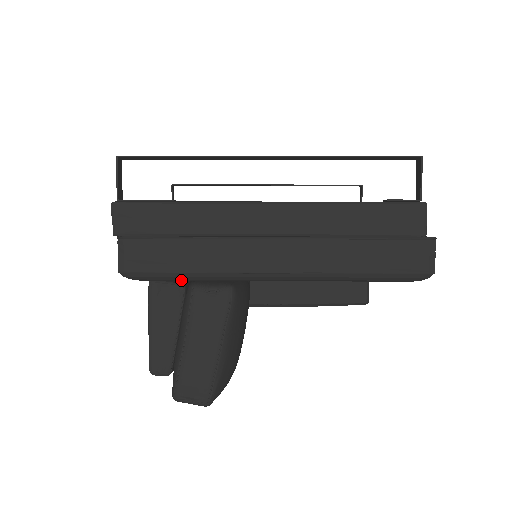
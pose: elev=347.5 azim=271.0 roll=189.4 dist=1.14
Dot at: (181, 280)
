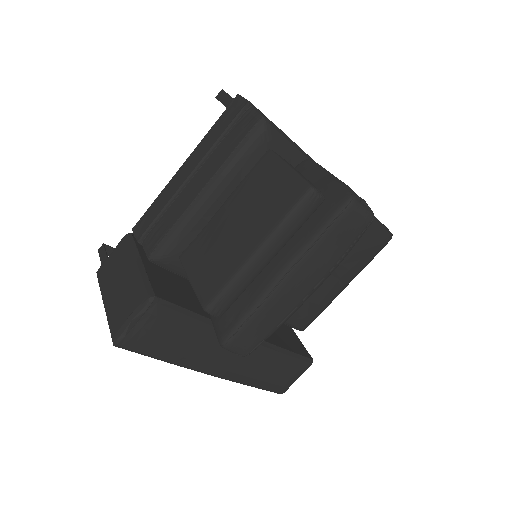
Dot at: (293, 157)
